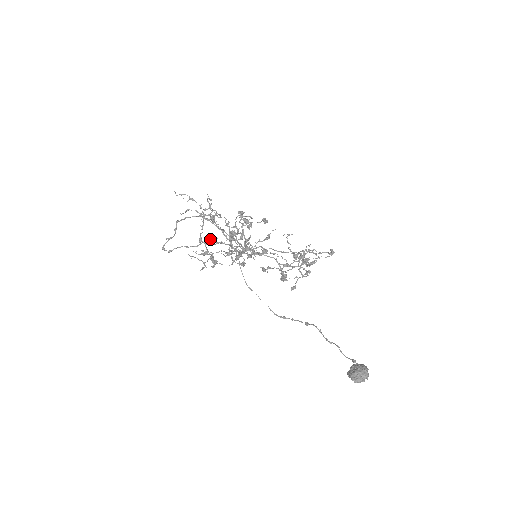
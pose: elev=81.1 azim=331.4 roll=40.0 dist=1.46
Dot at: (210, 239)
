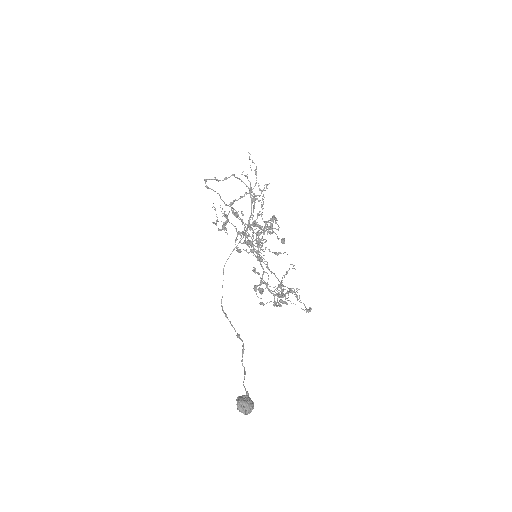
Dot at: (238, 211)
